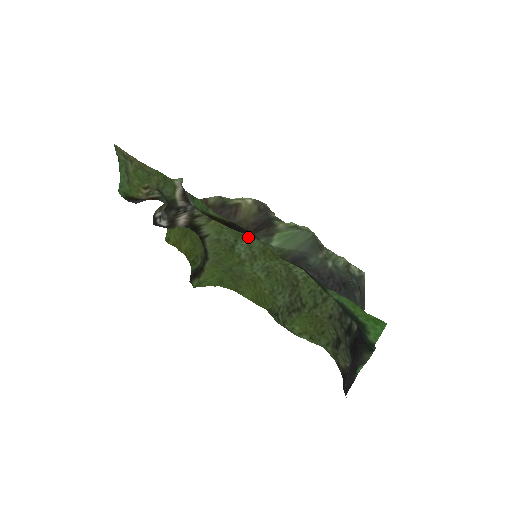
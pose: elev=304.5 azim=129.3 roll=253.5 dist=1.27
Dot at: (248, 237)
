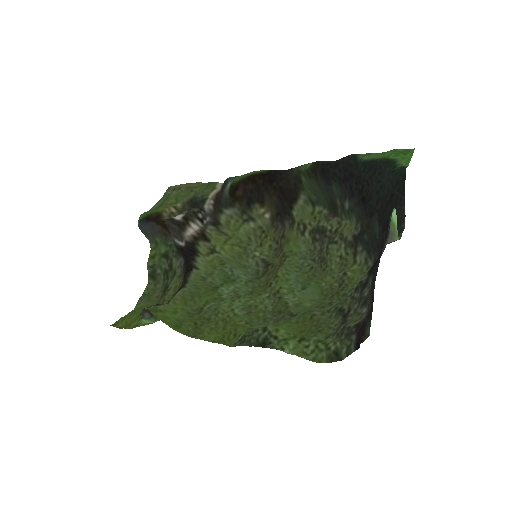
Dot at: (237, 284)
